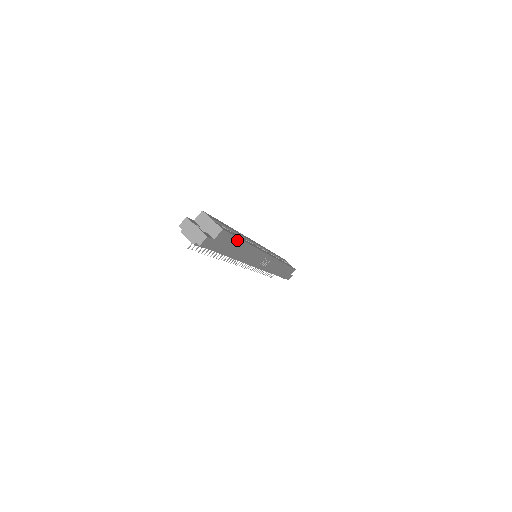
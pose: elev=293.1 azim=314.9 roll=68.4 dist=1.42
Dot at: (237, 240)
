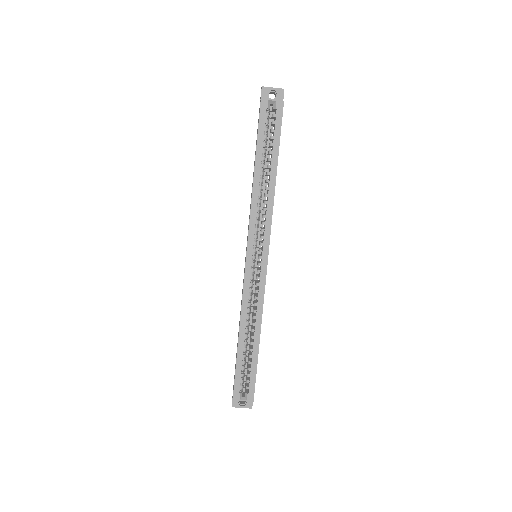
Dot at: occluded
